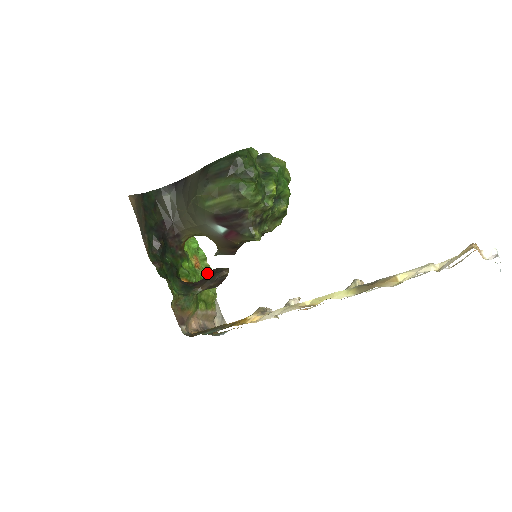
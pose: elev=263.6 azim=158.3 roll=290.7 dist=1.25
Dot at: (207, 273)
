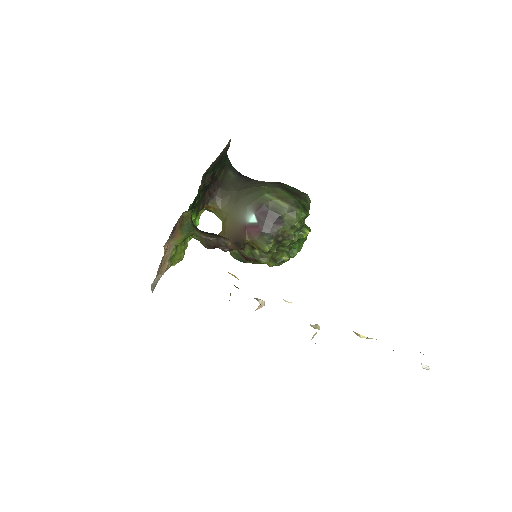
Dot at: occluded
